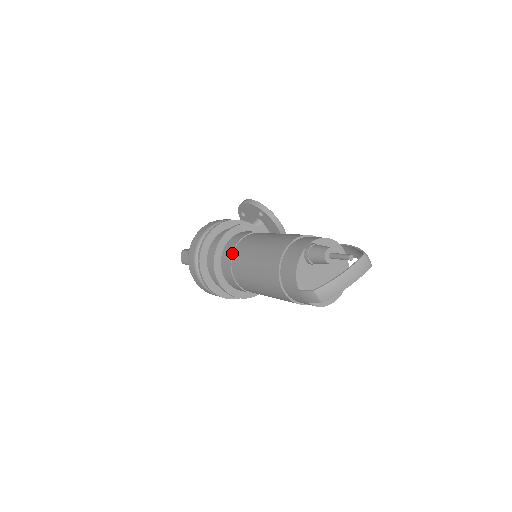
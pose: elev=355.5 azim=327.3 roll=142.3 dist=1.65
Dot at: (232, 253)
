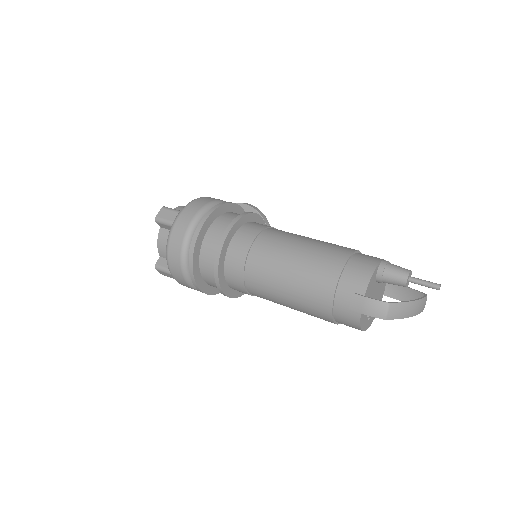
Dot at: (258, 234)
